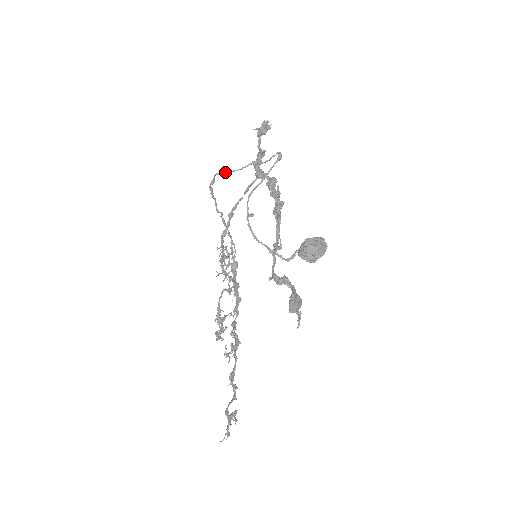
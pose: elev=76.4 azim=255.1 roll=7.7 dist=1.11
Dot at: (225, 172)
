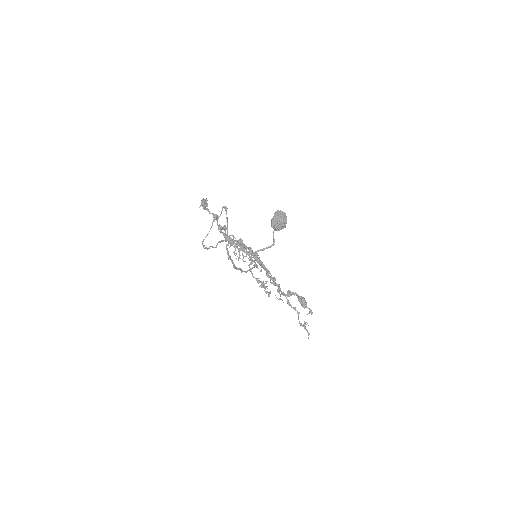
Dot at: occluded
